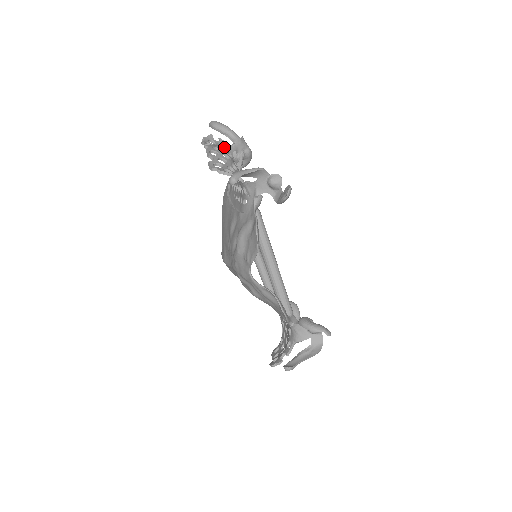
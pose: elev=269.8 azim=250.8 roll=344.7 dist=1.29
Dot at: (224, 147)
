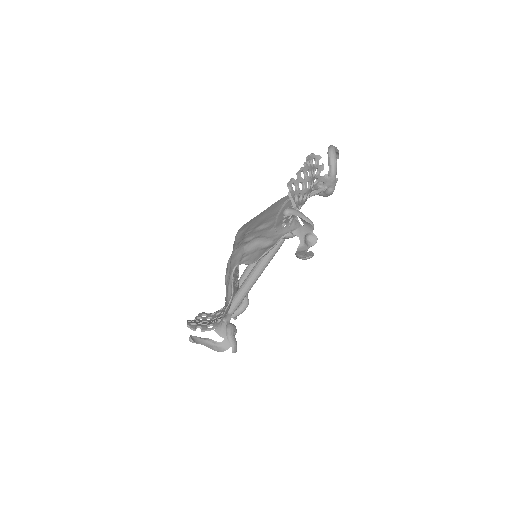
Dot at: (319, 173)
